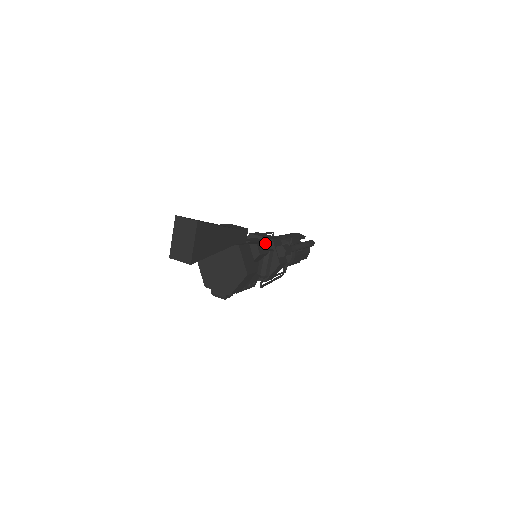
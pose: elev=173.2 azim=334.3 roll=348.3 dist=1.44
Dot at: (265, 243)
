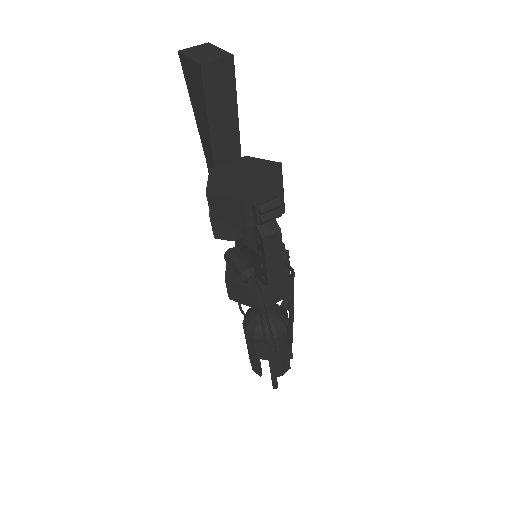
Dot at: occluded
